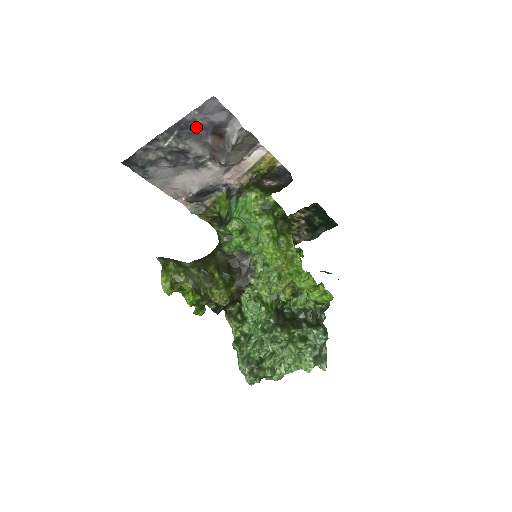
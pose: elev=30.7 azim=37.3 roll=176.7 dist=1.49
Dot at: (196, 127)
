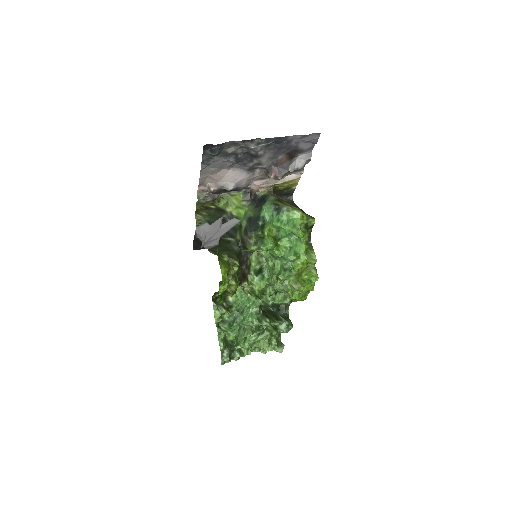
Dot at: (286, 145)
